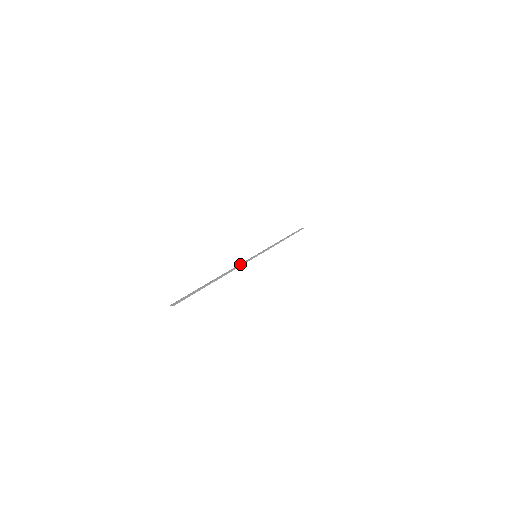
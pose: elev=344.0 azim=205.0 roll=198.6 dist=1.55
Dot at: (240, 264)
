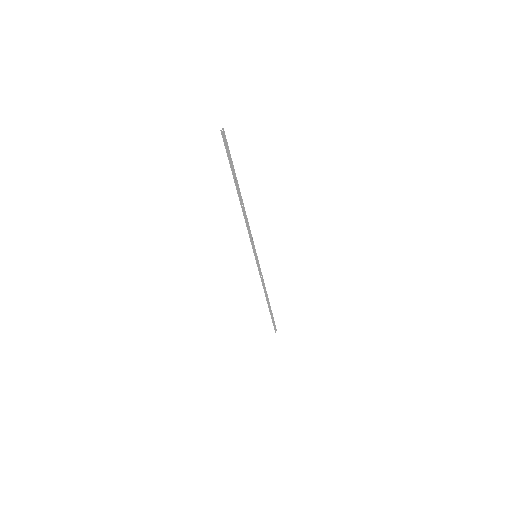
Dot at: occluded
